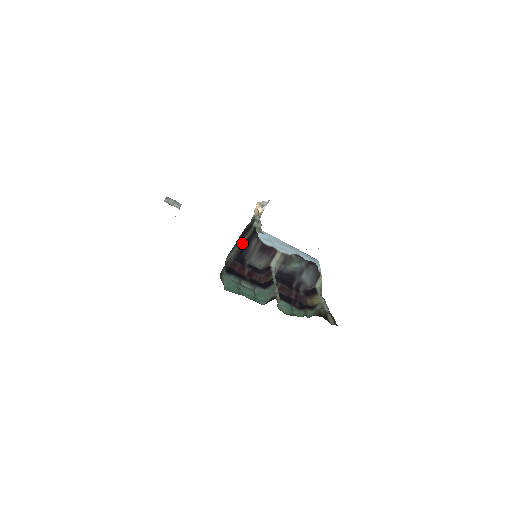
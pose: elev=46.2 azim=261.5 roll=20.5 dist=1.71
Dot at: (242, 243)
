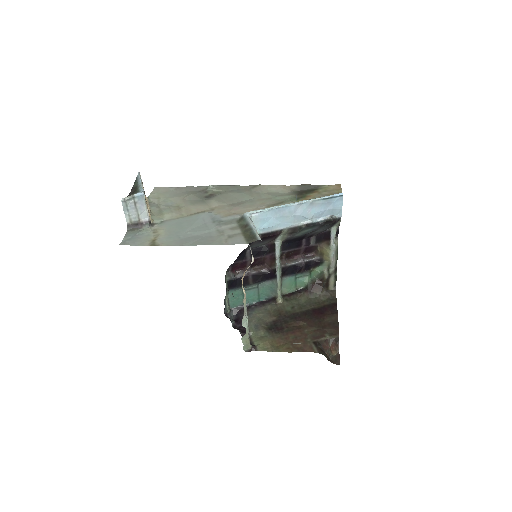
Dot at: occluded
